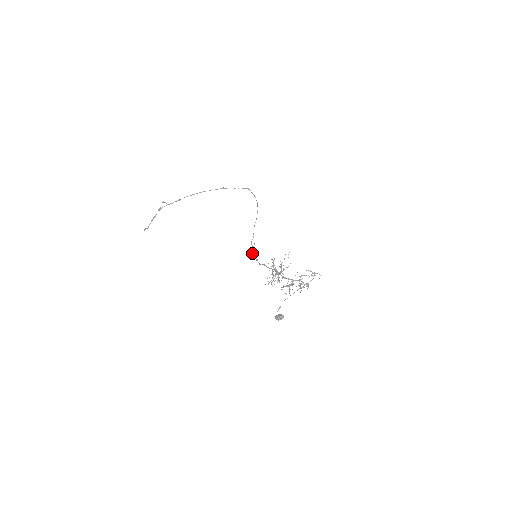
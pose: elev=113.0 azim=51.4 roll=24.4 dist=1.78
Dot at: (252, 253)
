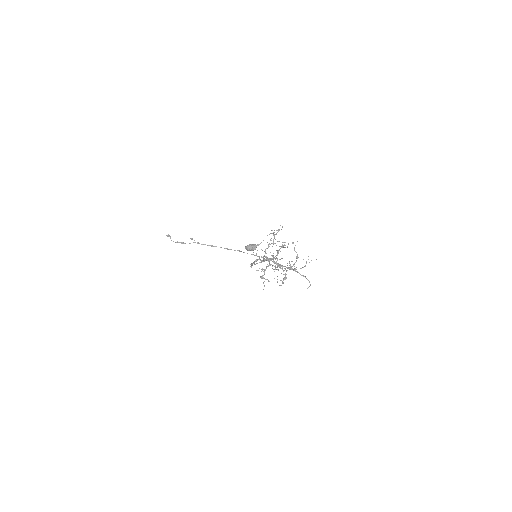
Dot at: (251, 263)
